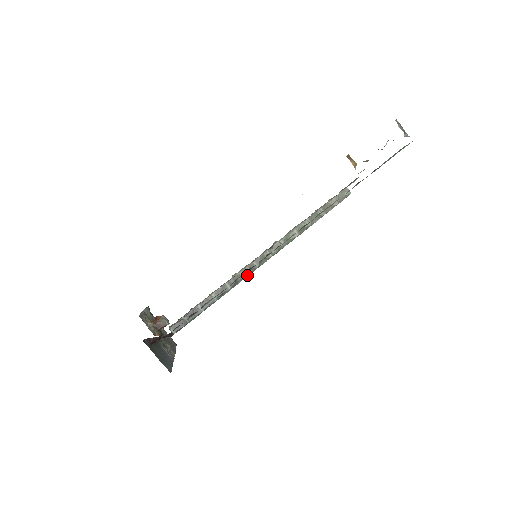
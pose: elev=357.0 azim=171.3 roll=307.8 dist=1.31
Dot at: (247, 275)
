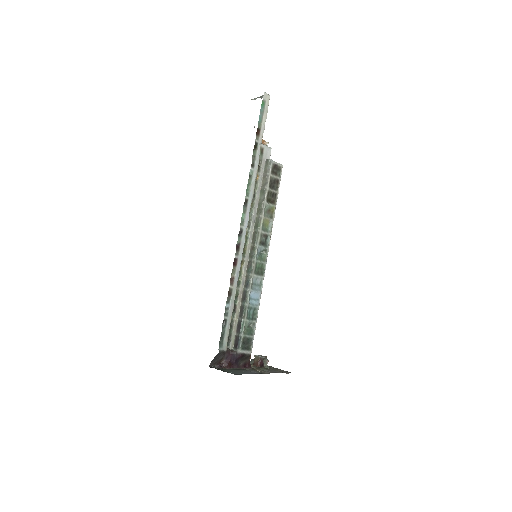
Dot at: (251, 271)
